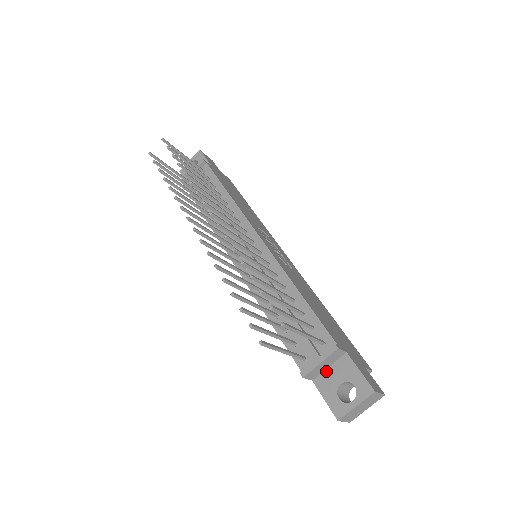
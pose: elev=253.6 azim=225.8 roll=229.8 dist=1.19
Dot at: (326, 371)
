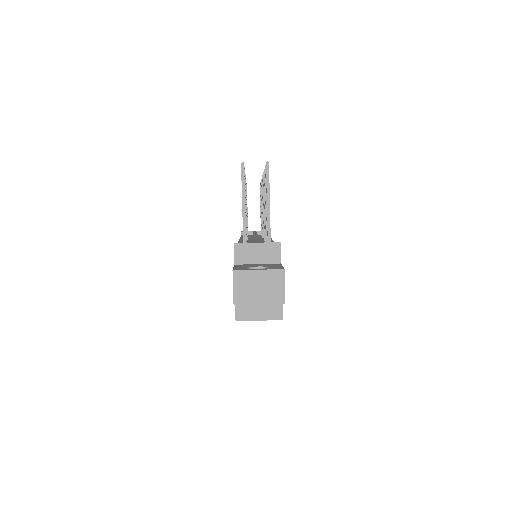
Dot at: (252, 264)
